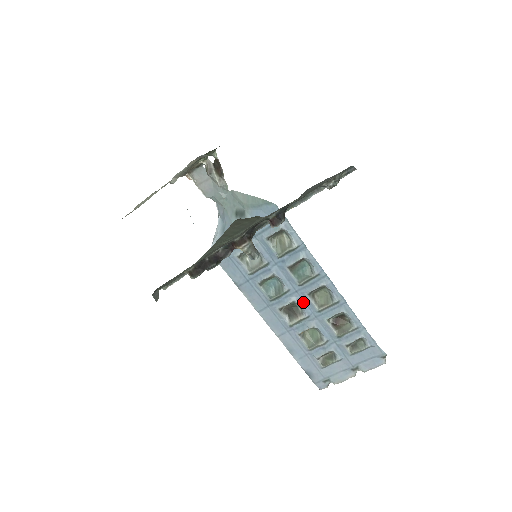
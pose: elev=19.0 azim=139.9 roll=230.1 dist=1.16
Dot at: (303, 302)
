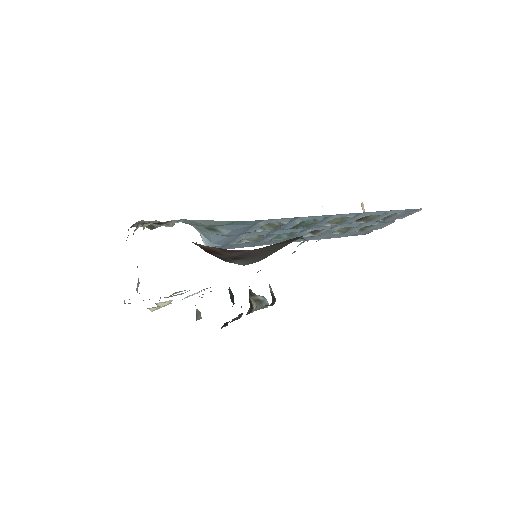
Dot at: (319, 227)
